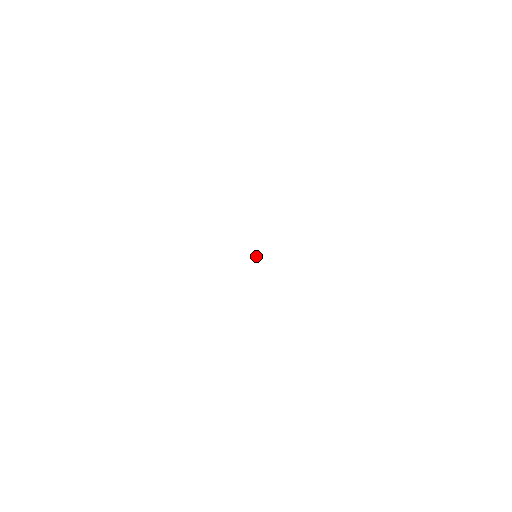
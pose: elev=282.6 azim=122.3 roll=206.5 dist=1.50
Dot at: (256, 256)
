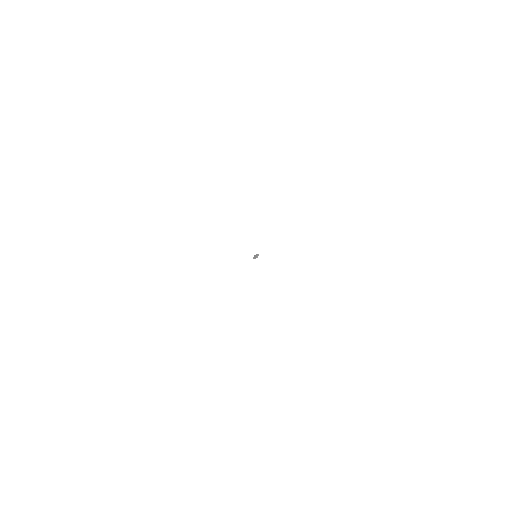
Dot at: (256, 255)
